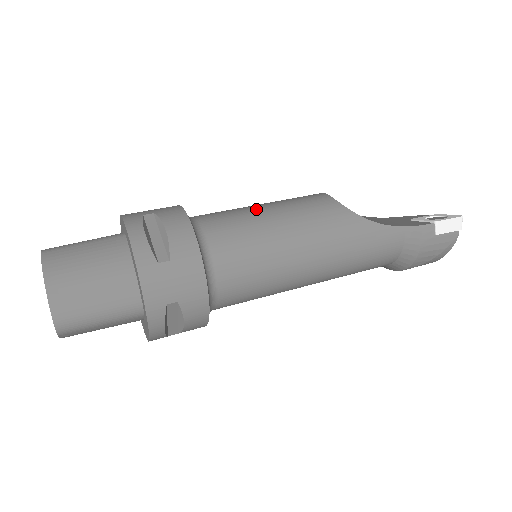
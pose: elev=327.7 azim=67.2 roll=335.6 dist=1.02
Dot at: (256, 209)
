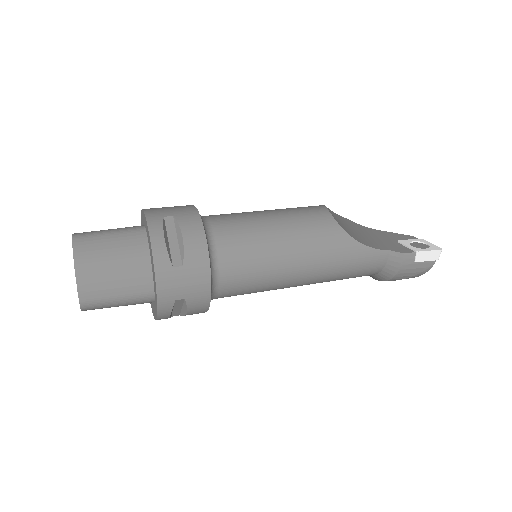
Dot at: (263, 219)
